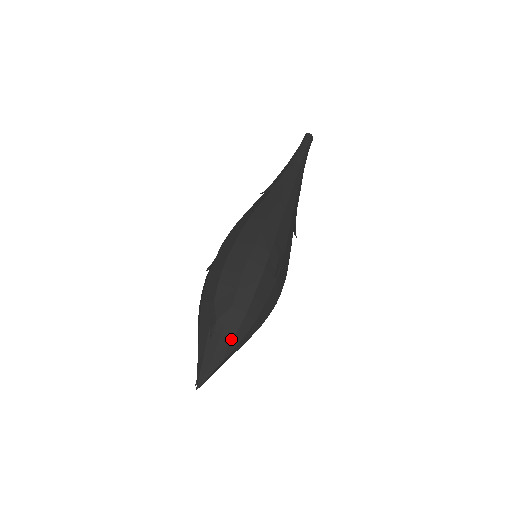
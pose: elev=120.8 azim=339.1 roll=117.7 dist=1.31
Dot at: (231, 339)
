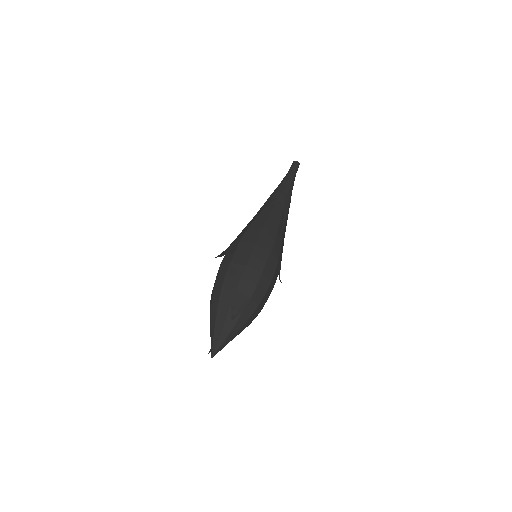
Dot at: (244, 323)
